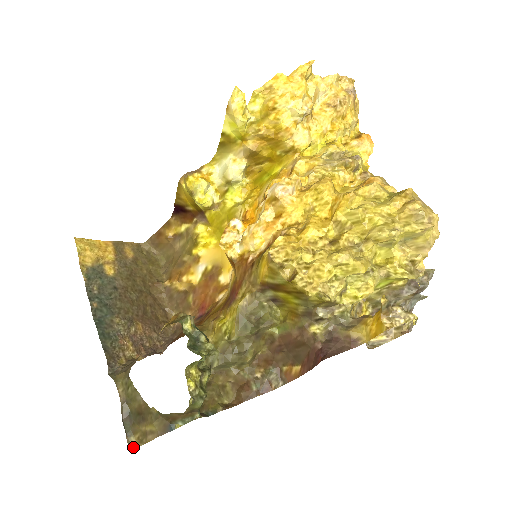
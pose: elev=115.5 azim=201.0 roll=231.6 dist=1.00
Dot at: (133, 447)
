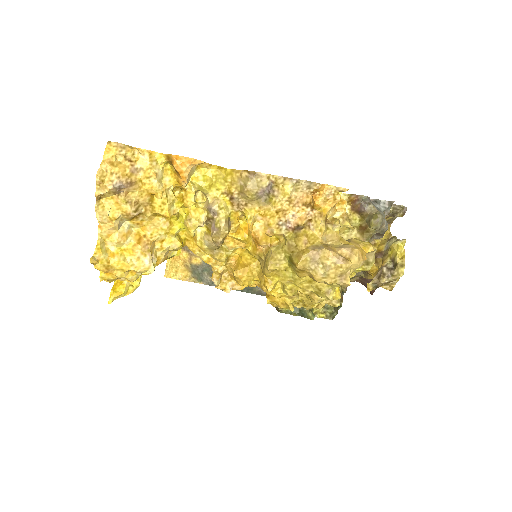
Dot at: occluded
